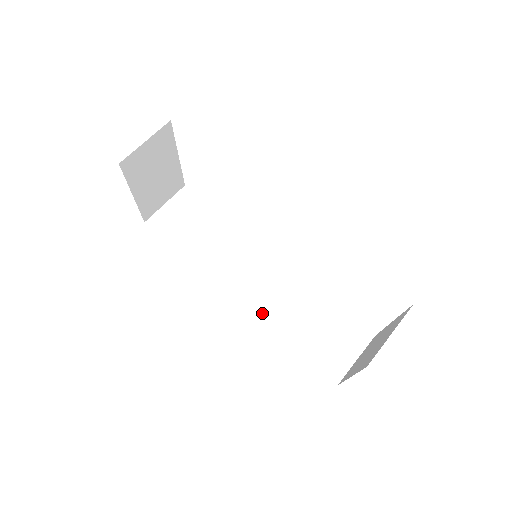
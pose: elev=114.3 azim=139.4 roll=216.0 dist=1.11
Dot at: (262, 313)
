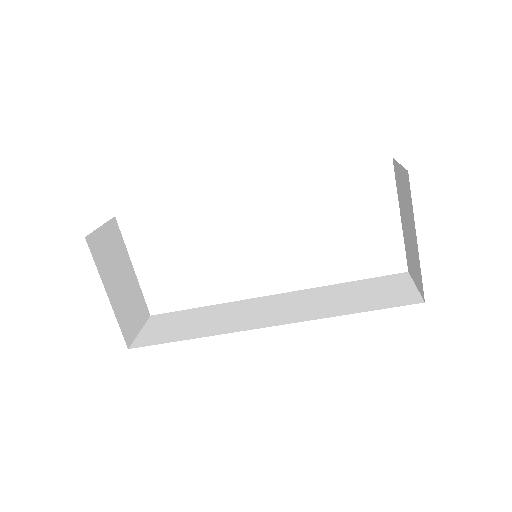
Dot at: (303, 318)
